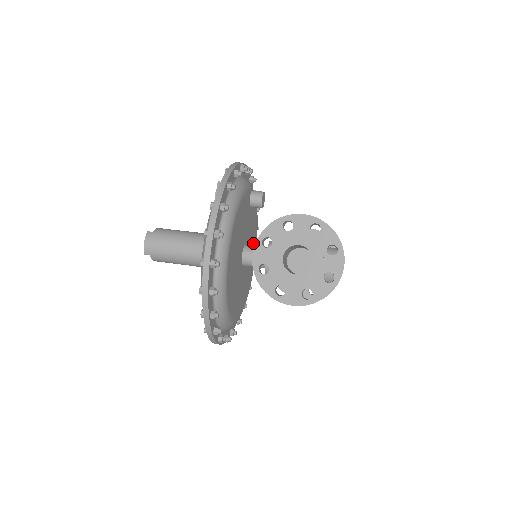
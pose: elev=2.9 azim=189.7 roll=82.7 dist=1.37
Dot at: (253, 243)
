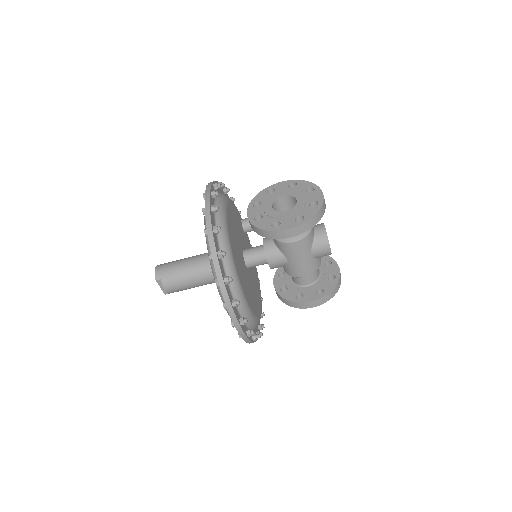
Dot at: (255, 275)
